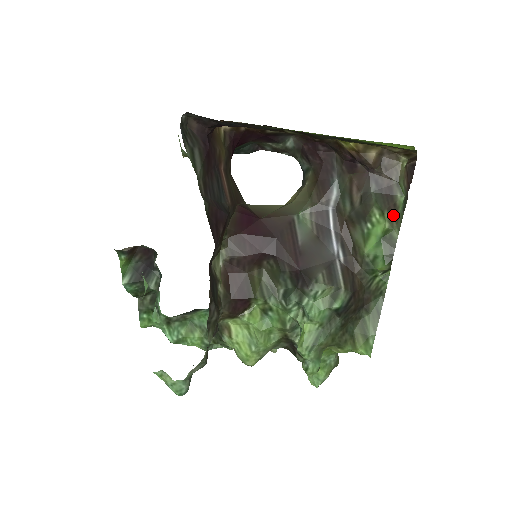
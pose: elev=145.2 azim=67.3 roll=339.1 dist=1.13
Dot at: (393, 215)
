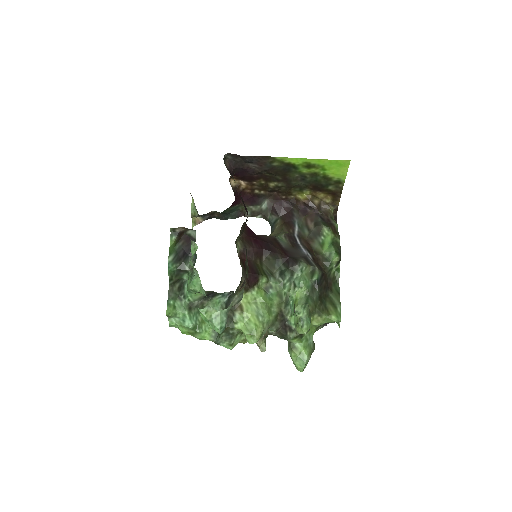
Dot at: (334, 231)
